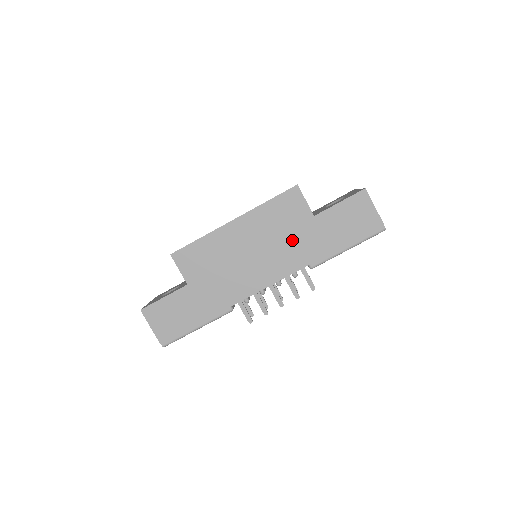
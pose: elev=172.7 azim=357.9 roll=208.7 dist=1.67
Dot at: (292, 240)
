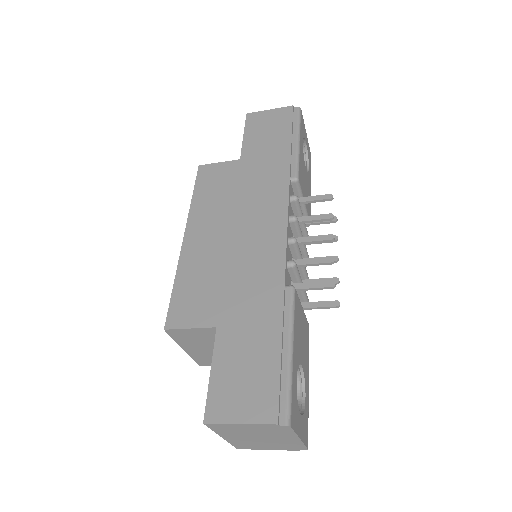
Dot at: (250, 186)
